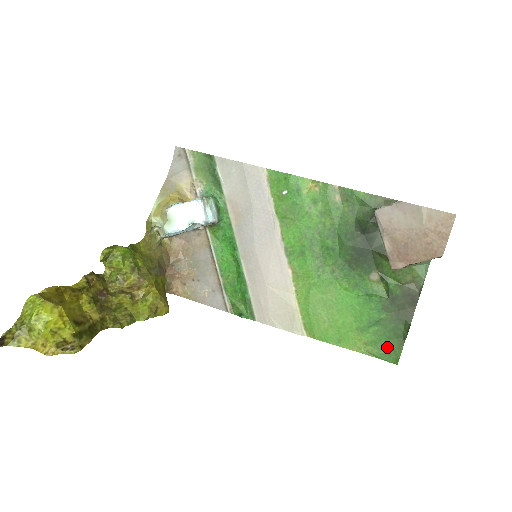
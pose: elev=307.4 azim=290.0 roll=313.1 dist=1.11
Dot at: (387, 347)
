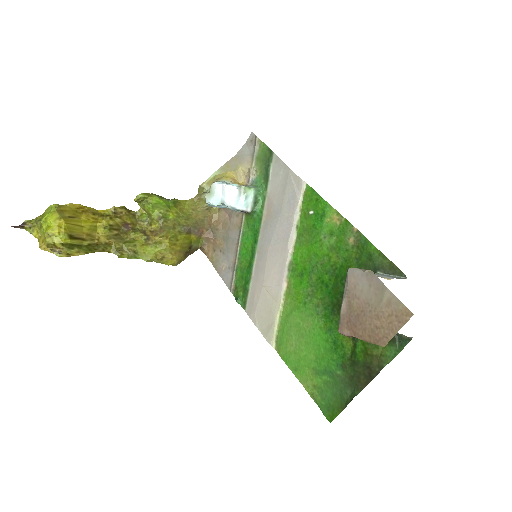
Dot at: (329, 402)
